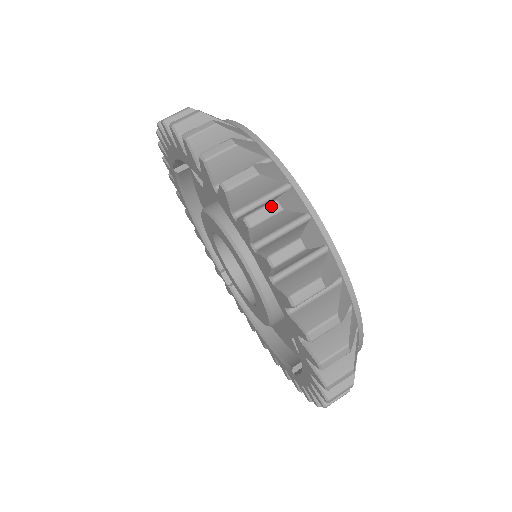
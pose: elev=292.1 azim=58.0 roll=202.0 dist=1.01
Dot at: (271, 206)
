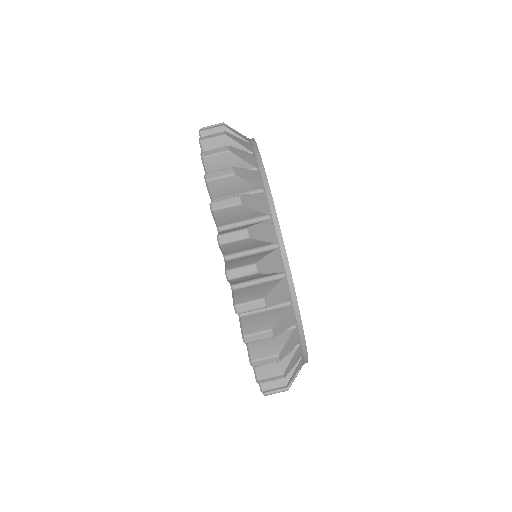
Dot at: occluded
